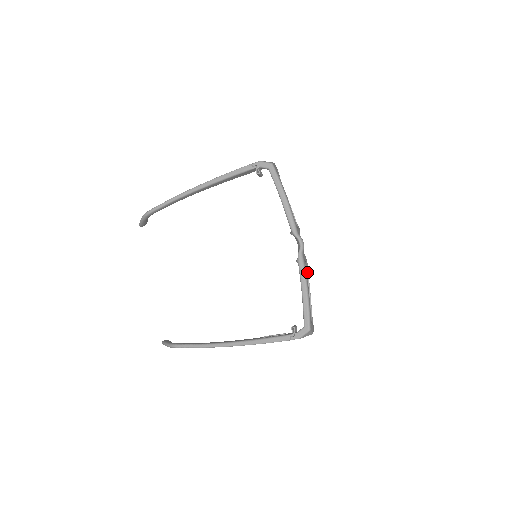
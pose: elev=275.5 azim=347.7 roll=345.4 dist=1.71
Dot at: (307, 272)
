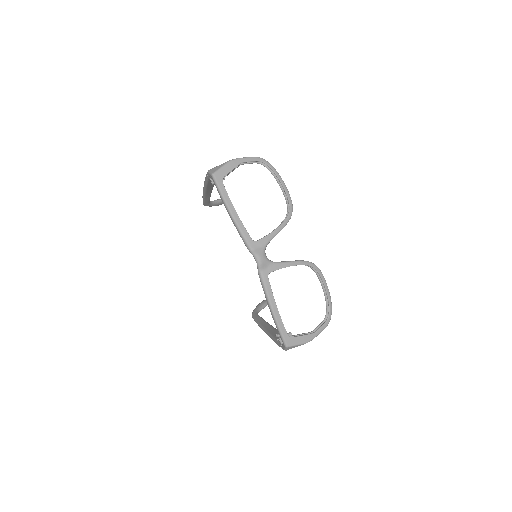
Dot at: (312, 267)
